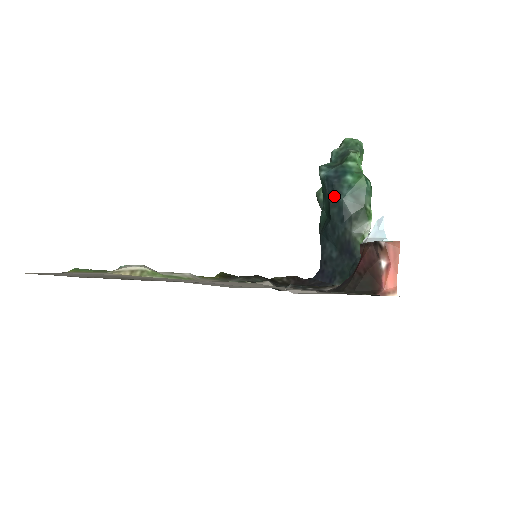
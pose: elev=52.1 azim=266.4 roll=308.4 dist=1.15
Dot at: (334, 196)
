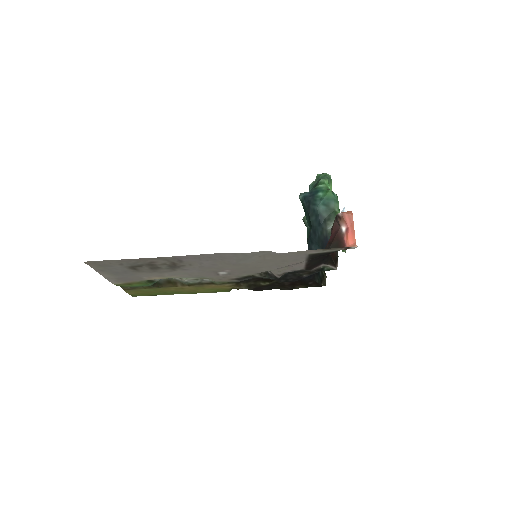
Dot at: (311, 208)
